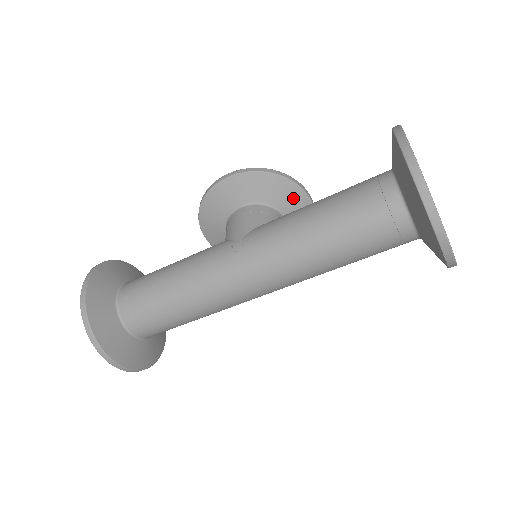
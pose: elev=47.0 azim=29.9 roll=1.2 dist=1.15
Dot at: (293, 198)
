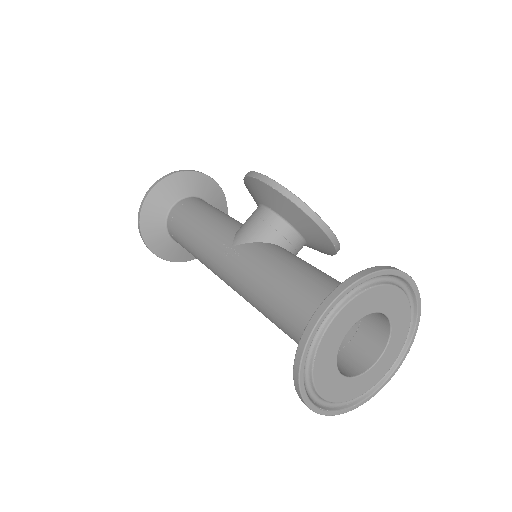
Dot at: (310, 228)
